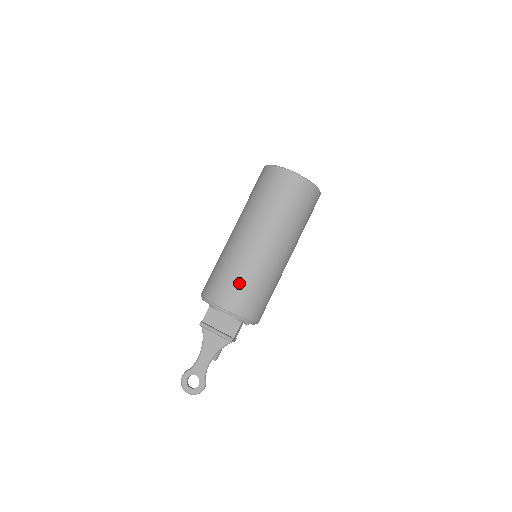
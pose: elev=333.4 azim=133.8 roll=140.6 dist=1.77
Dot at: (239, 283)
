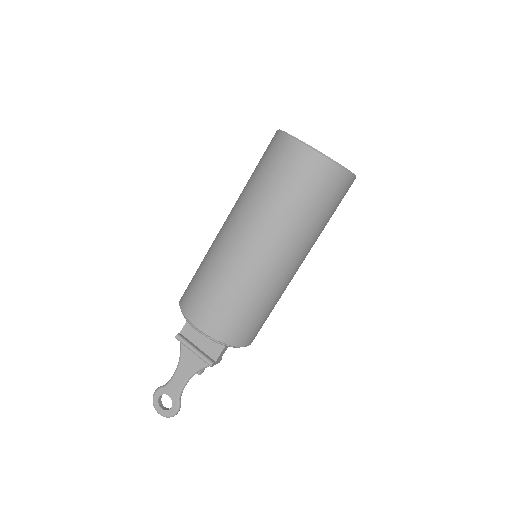
Dot at: (221, 299)
